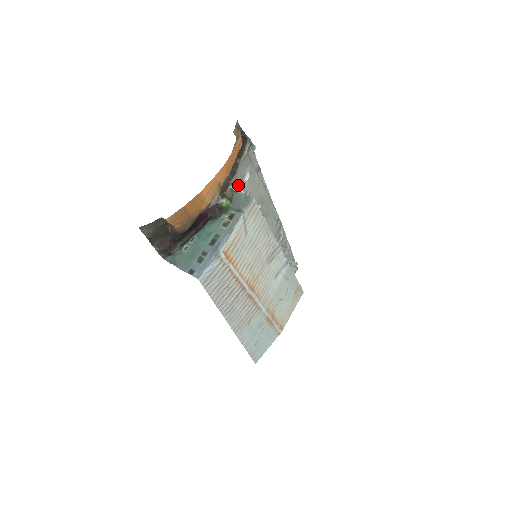
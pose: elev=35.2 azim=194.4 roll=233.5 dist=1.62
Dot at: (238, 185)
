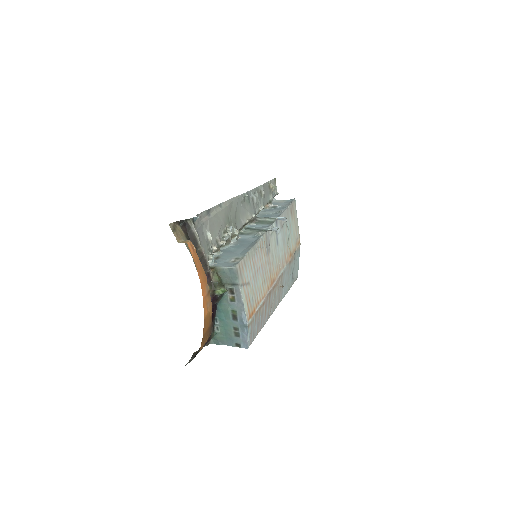
Dot at: (212, 257)
